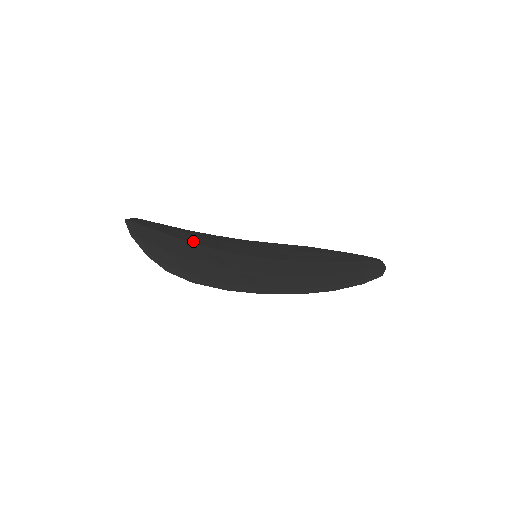
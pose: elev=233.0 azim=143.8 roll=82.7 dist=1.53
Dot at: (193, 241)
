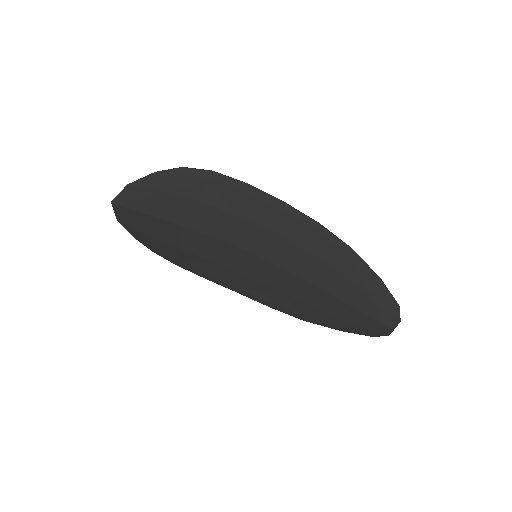
Dot at: (189, 224)
